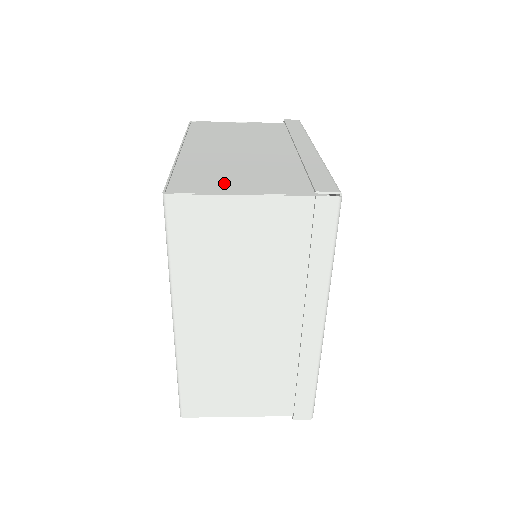
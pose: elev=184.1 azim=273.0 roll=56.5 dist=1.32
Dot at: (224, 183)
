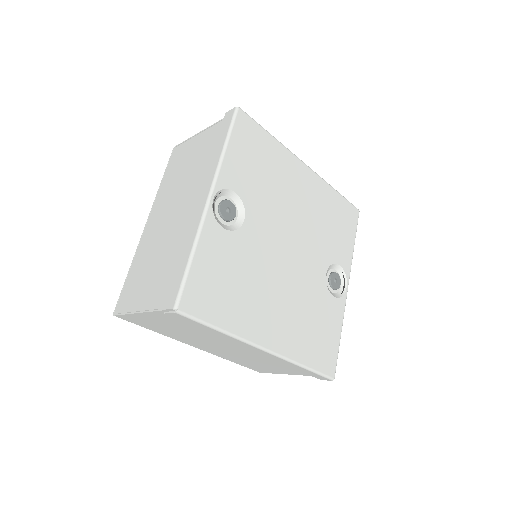
Dot at: (139, 292)
